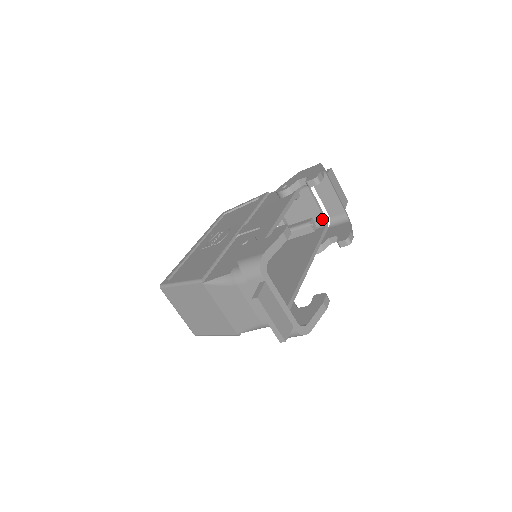
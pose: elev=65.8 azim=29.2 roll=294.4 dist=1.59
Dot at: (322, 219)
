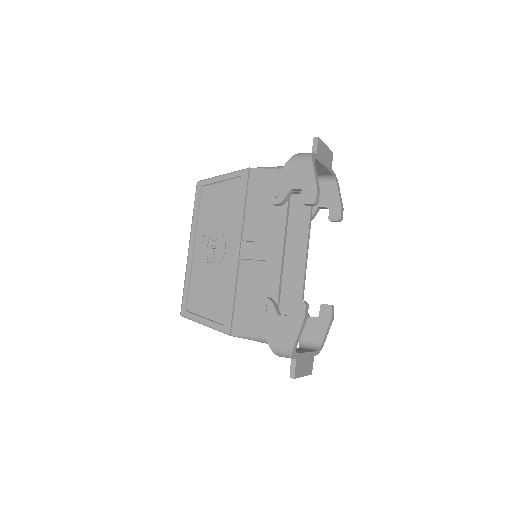
Dot at: occluded
